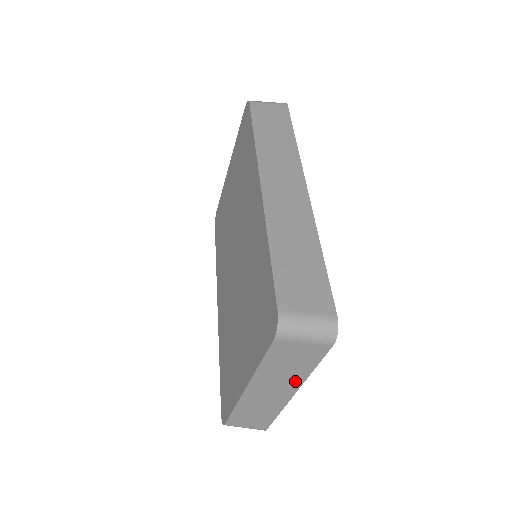
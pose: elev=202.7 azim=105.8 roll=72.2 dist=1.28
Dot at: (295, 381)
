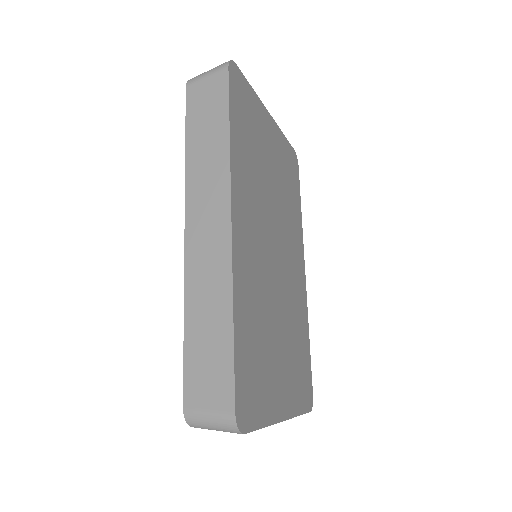
Dot at: occluded
